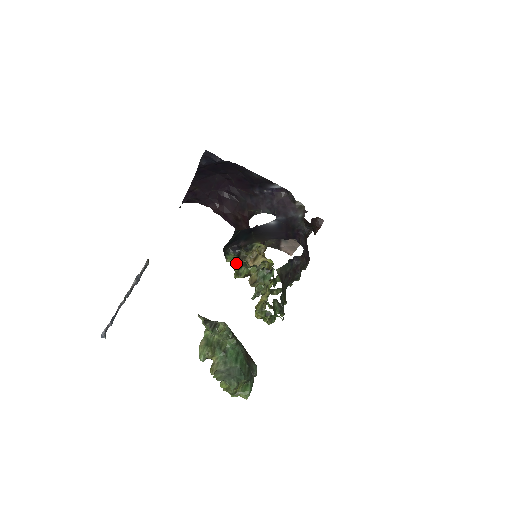
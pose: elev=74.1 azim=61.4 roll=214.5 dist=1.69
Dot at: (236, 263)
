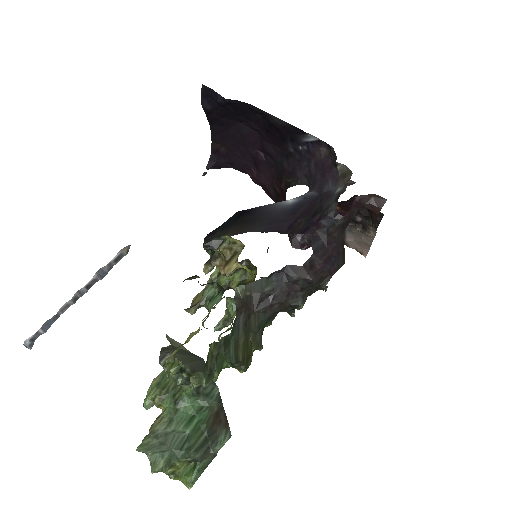
Dot at: occluded
